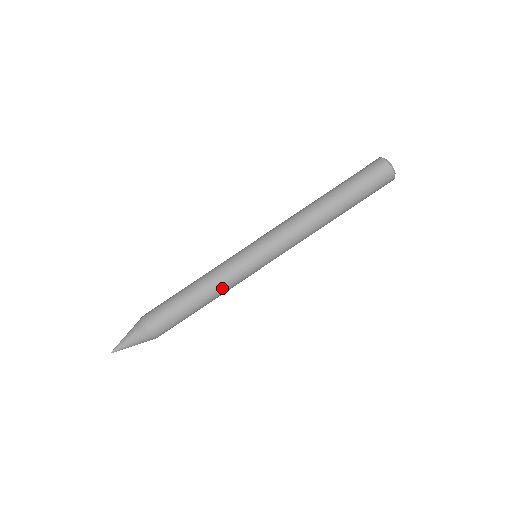
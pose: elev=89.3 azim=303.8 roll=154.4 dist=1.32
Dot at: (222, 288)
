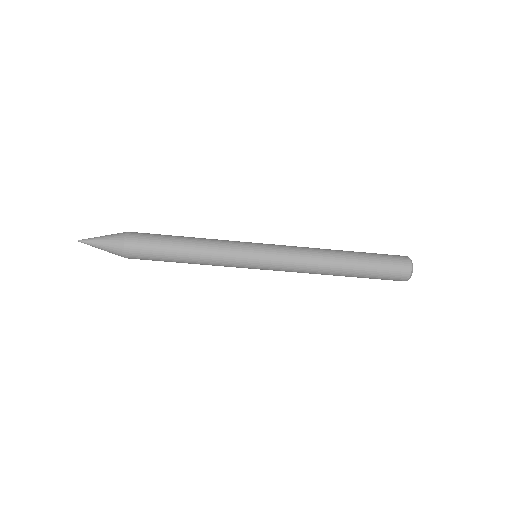
Dot at: (210, 261)
